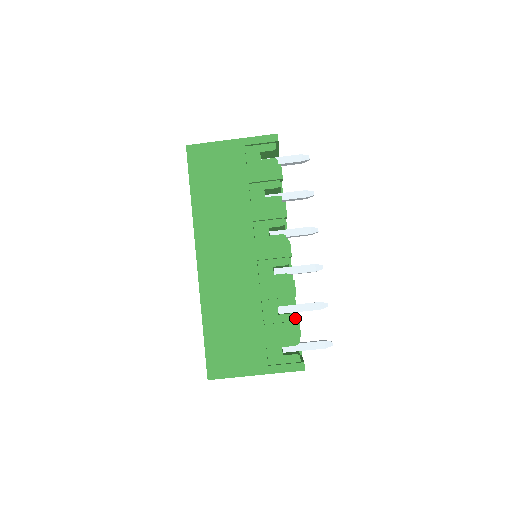
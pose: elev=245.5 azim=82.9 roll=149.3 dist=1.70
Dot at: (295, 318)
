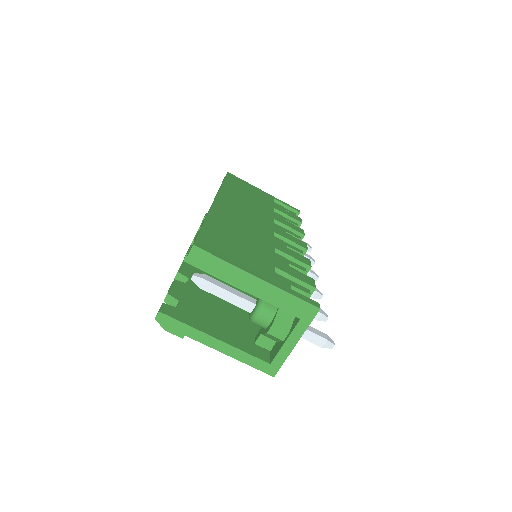
Dot at: occluded
